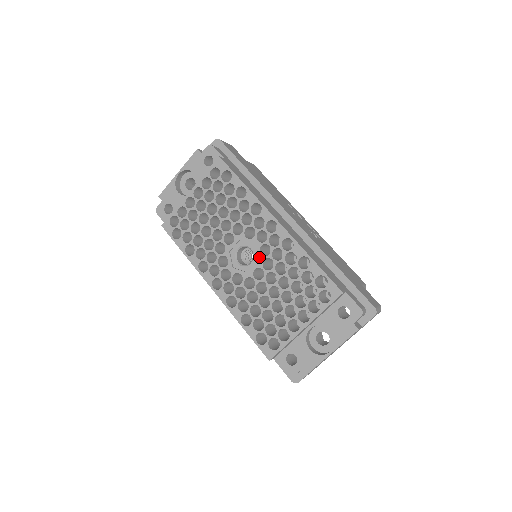
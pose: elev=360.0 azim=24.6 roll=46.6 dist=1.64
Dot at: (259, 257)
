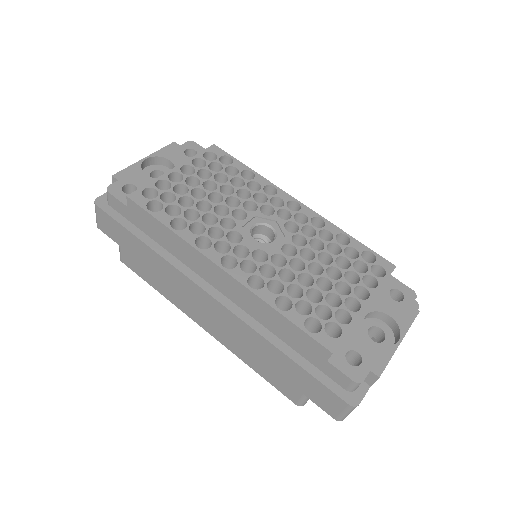
Dot at: (285, 233)
